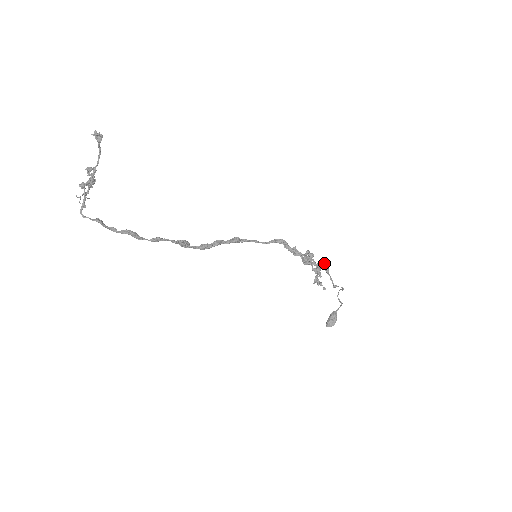
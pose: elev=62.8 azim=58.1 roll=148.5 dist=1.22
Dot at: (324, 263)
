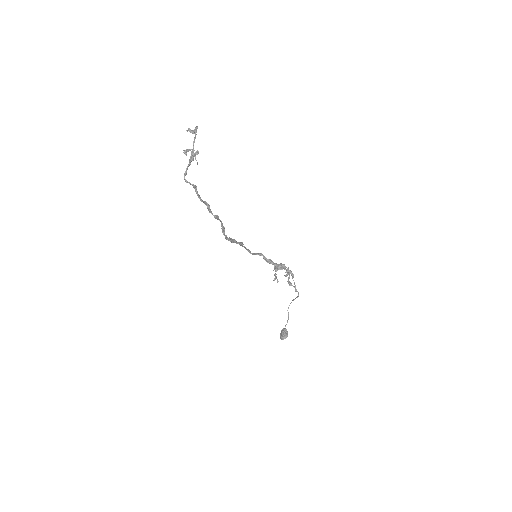
Dot at: occluded
